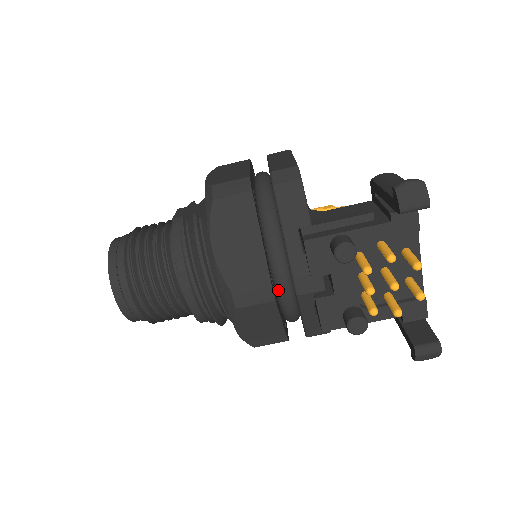
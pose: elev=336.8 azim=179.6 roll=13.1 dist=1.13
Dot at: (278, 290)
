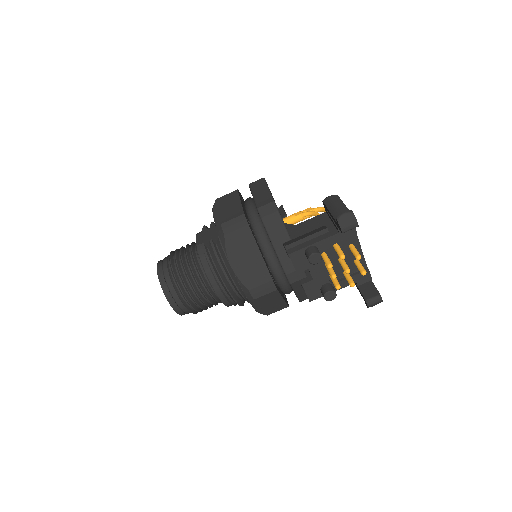
Dot at: (277, 281)
